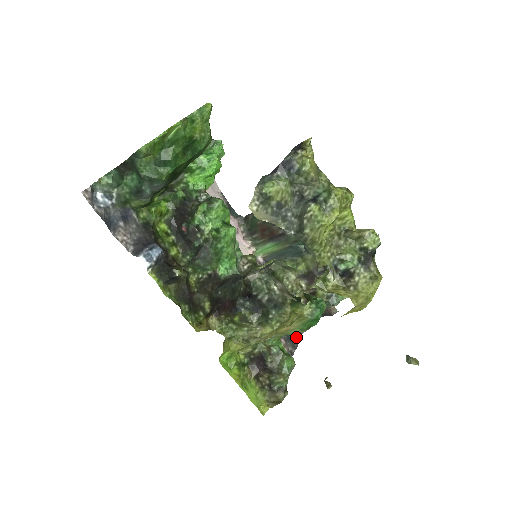
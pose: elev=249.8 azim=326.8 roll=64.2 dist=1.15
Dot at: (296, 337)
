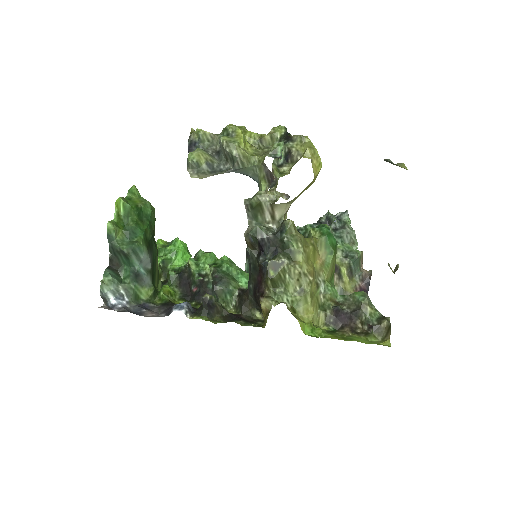
Dot at: occluded
